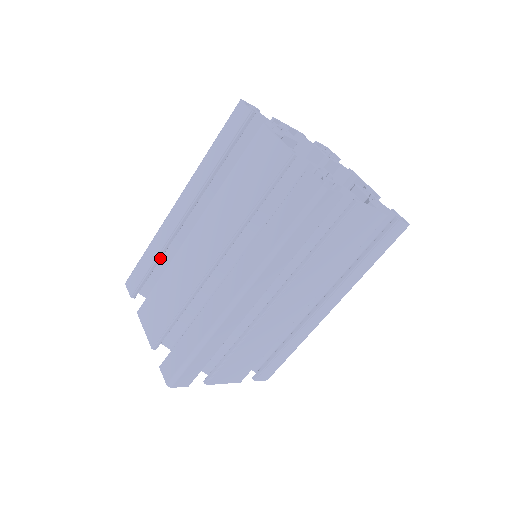
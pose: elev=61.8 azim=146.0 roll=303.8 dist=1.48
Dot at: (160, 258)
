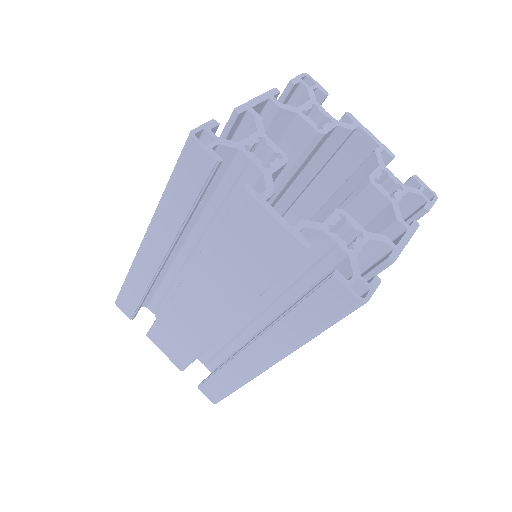
Dot at: occluded
